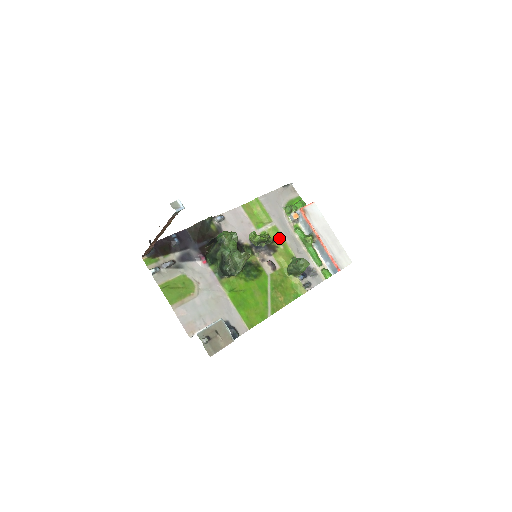
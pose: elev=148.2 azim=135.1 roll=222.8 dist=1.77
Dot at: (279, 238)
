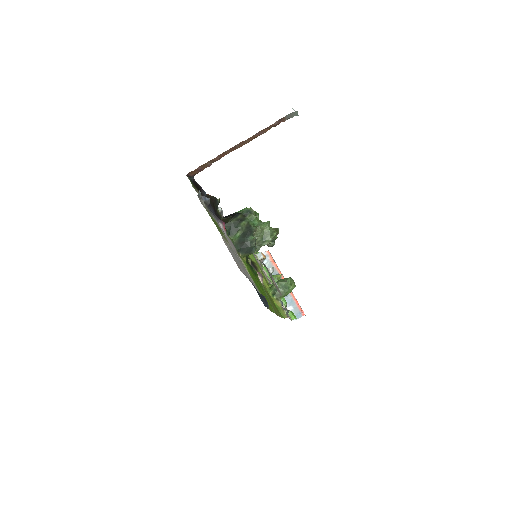
Dot at: (257, 263)
